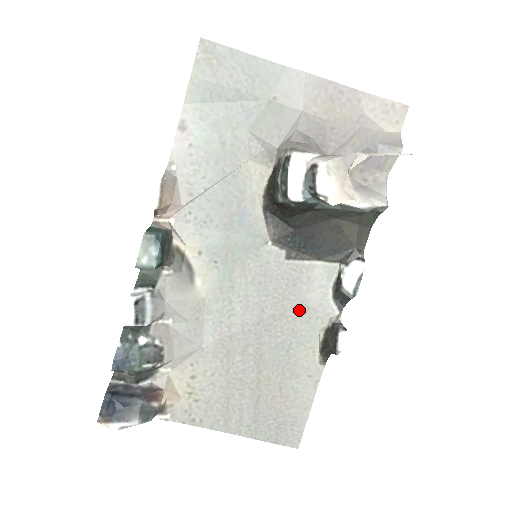
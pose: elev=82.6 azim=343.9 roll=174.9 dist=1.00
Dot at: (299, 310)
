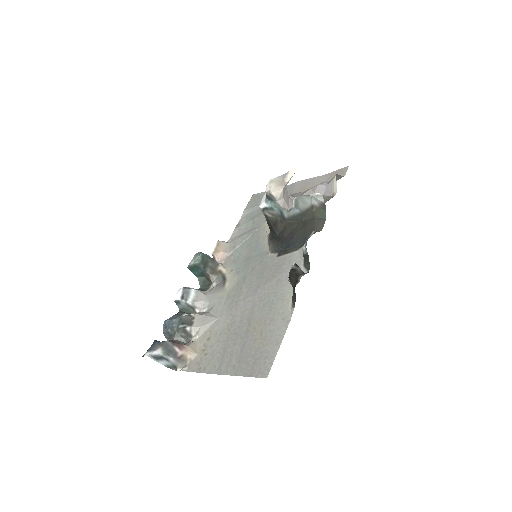
Dot at: (281, 279)
